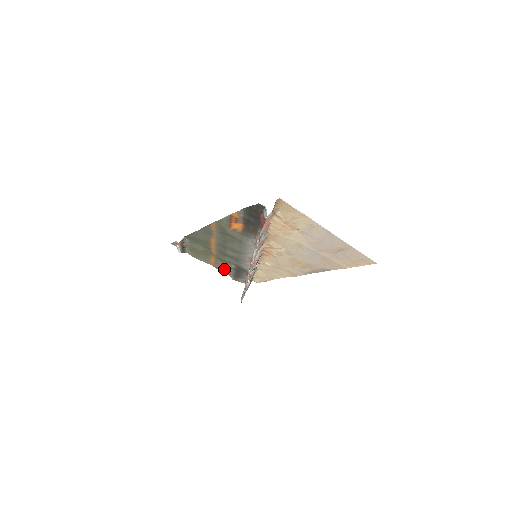
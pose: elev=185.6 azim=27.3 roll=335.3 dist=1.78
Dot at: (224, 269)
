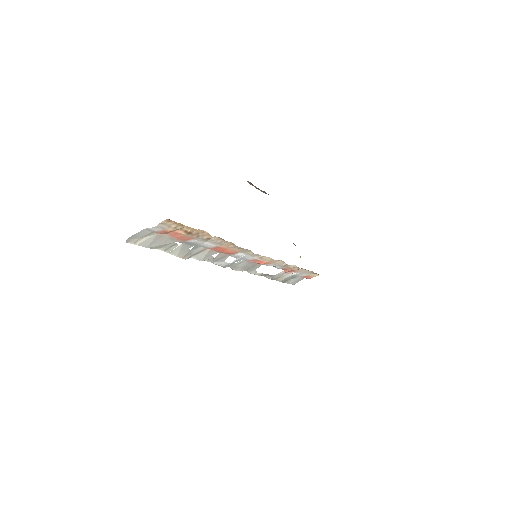
Dot at: occluded
